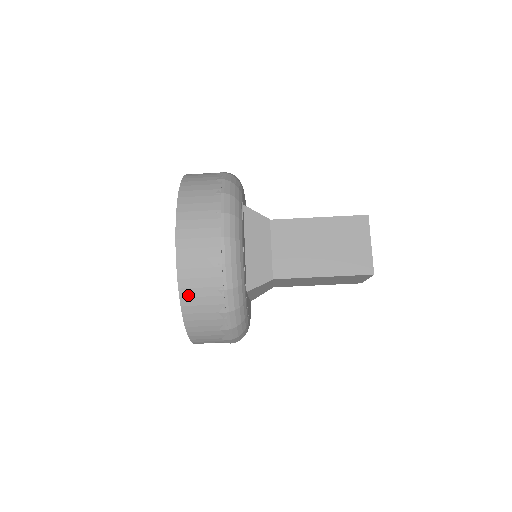
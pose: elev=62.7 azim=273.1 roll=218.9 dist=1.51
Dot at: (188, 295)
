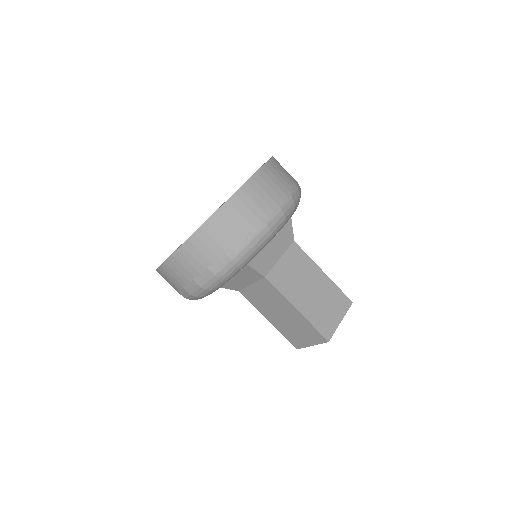
Dot at: (221, 218)
